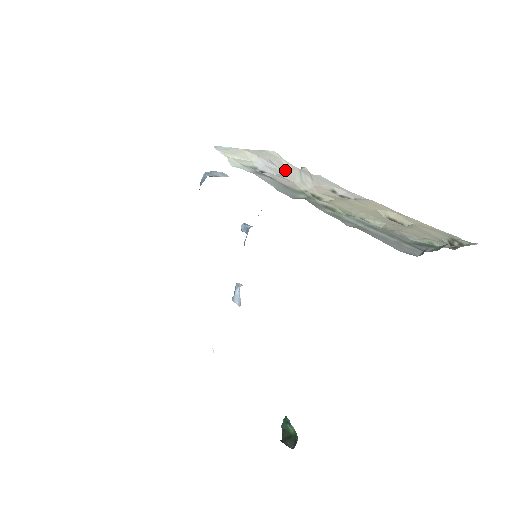
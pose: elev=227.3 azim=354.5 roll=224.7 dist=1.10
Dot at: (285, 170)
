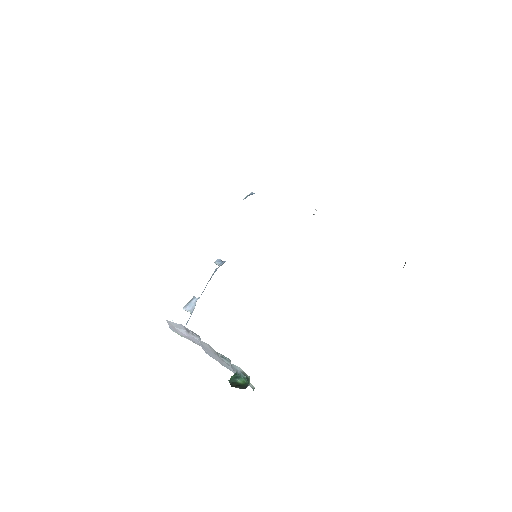
Dot at: occluded
